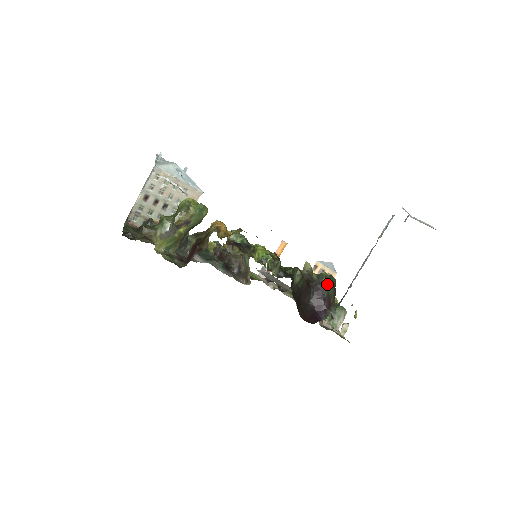
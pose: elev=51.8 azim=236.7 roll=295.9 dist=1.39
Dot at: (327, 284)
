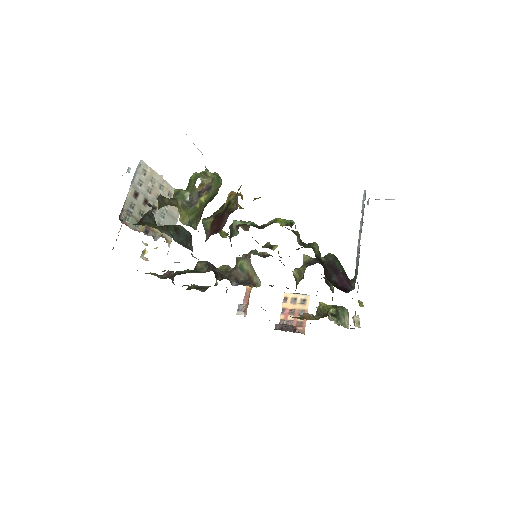
Dot at: (337, 261)
